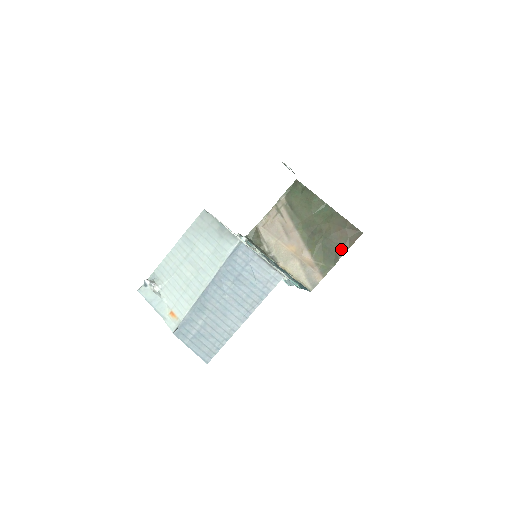
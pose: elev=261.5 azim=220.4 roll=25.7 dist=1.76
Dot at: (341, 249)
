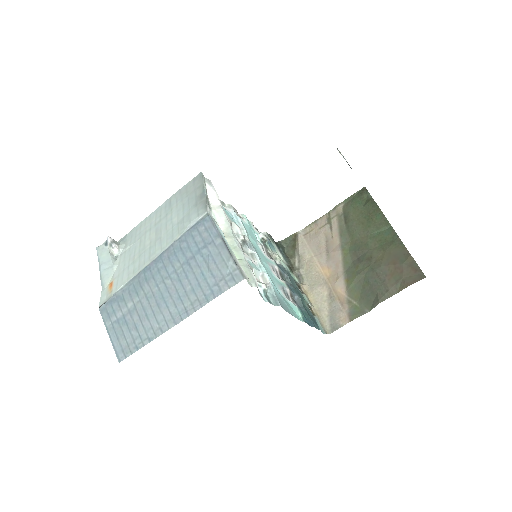
Dot at: (386, 290)
